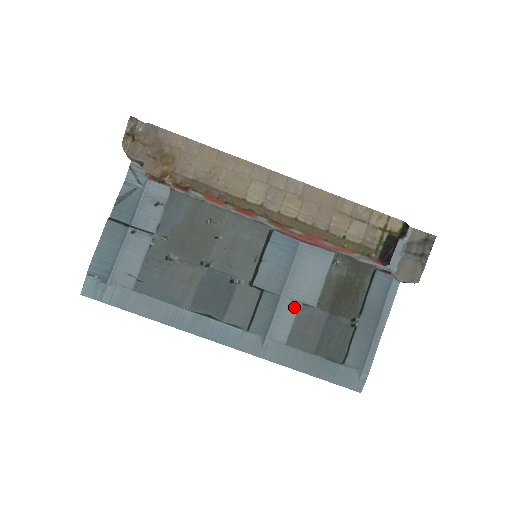
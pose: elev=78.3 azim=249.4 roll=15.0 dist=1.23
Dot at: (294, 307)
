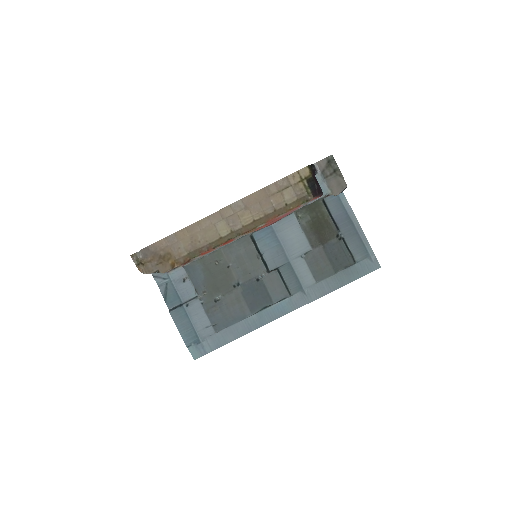
Dot at: (301, 260)
